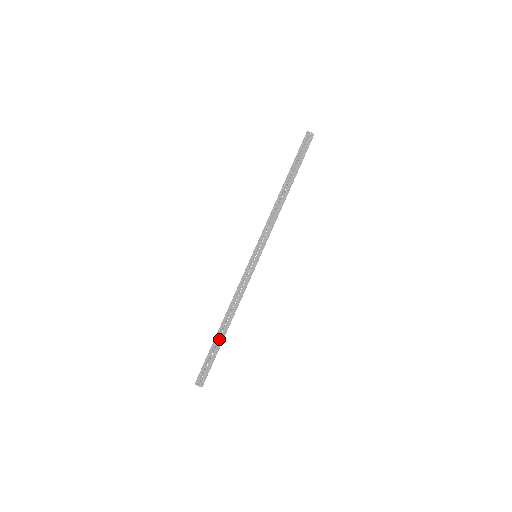
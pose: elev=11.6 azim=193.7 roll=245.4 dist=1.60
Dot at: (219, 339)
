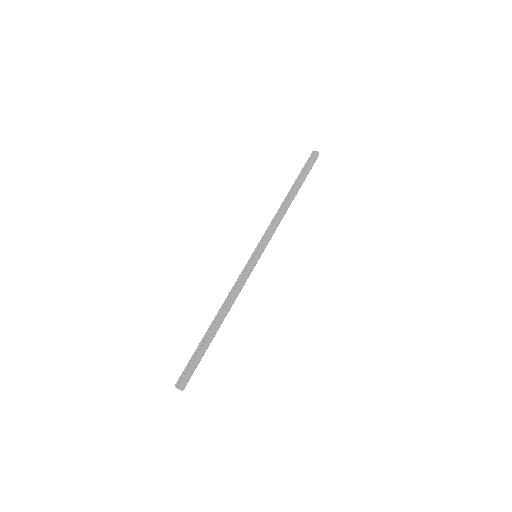
Dot at: (207, 336)
